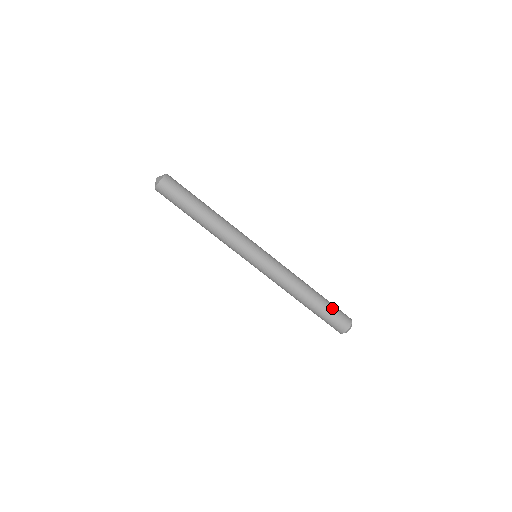
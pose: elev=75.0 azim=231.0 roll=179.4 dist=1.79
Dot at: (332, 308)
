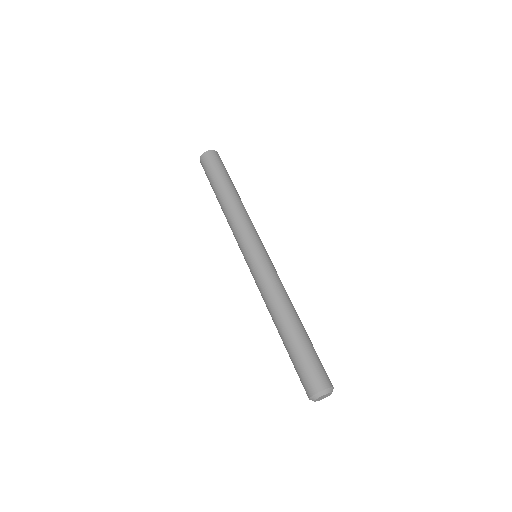
Dot at: (310, 353)
